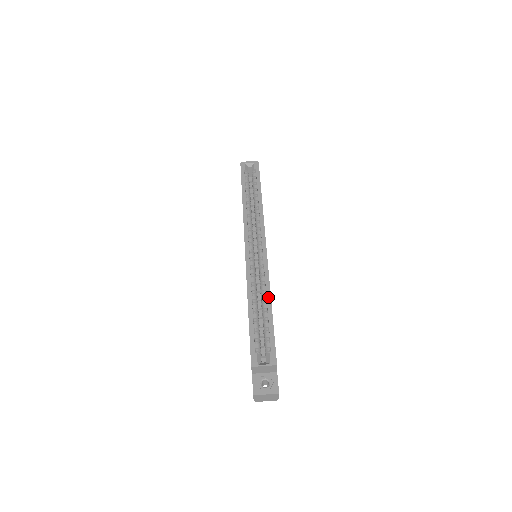
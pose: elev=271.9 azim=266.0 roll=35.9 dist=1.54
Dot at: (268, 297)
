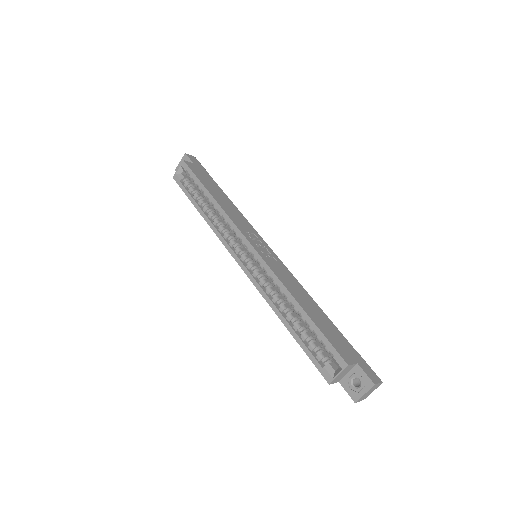
Dot at: (291, 299)
